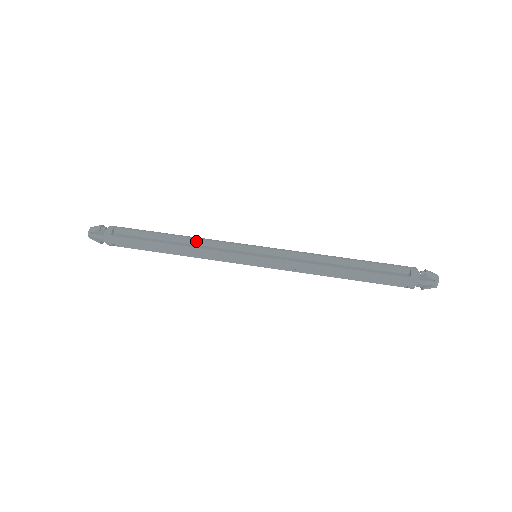
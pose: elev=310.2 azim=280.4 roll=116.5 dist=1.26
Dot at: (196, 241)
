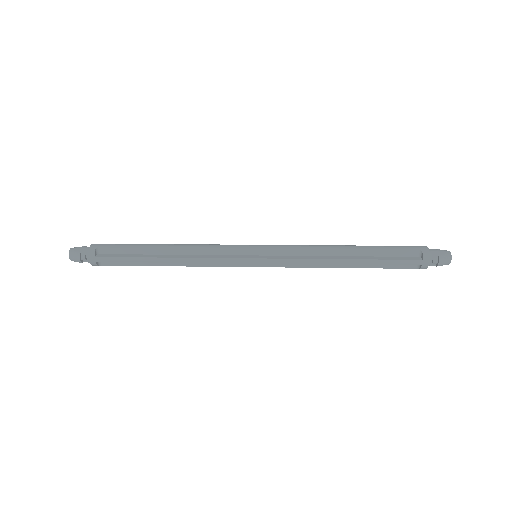
Dot at: occluded
